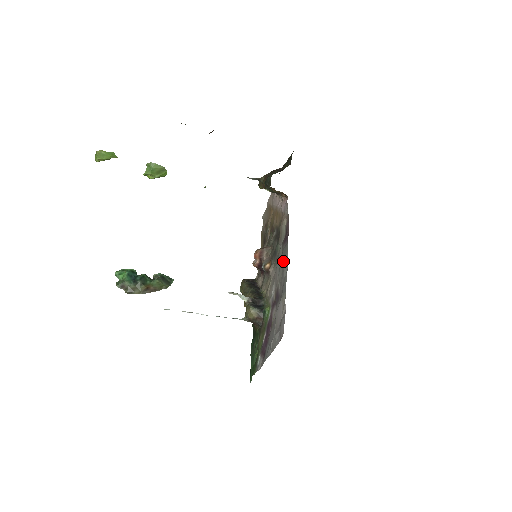
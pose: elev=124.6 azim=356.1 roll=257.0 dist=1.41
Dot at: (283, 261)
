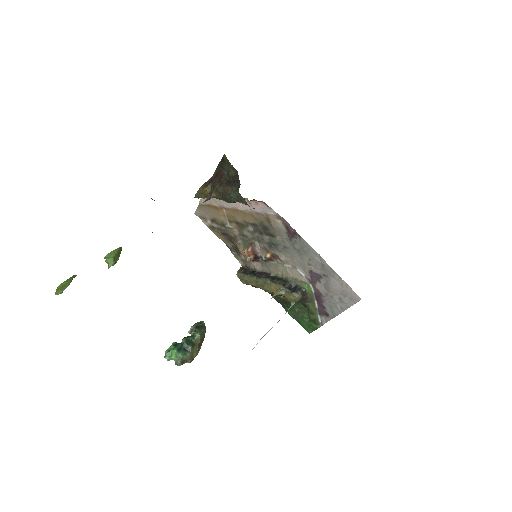
Dot at: (305, 251)
